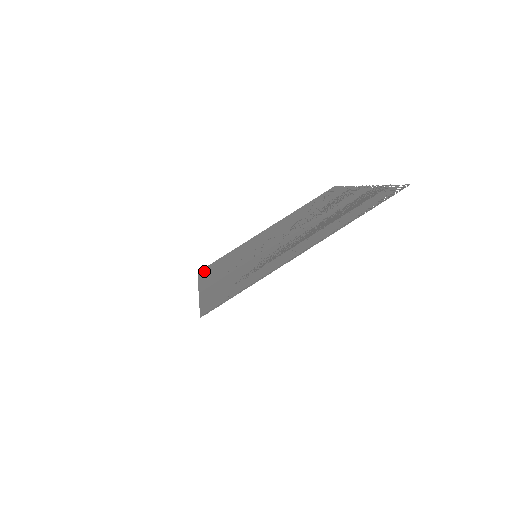
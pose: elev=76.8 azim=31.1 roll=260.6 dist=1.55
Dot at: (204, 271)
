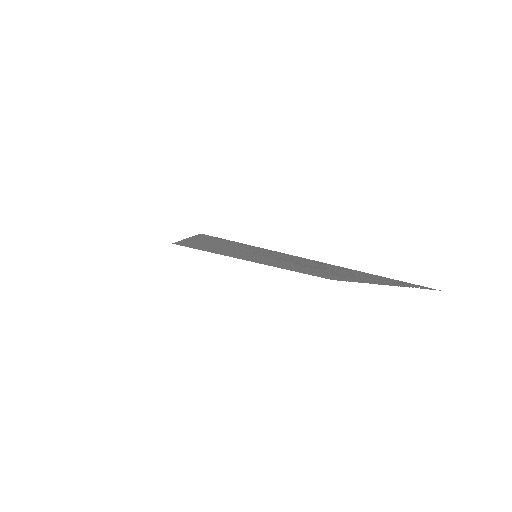
Dot at: occluded
